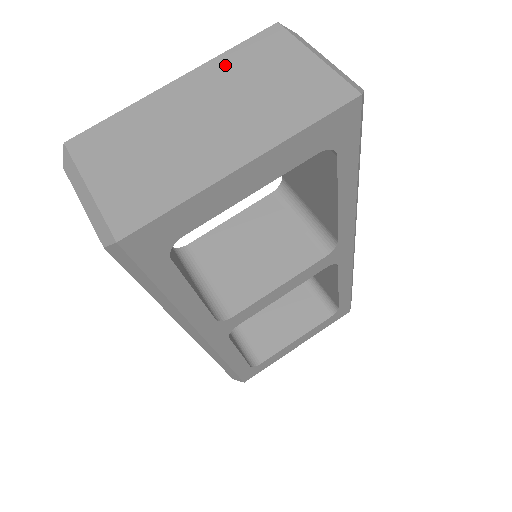
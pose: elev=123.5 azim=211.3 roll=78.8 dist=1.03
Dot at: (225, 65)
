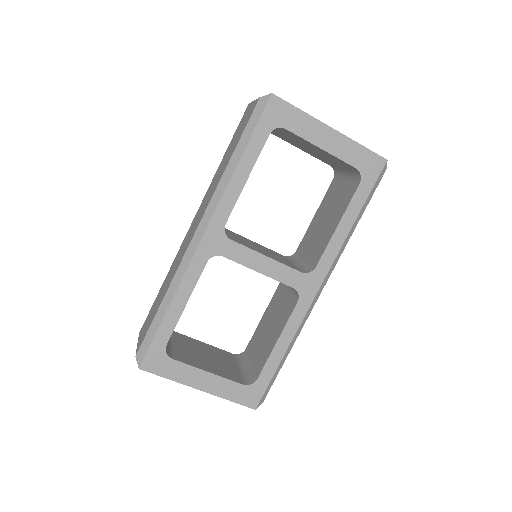
Dot at: occluded
